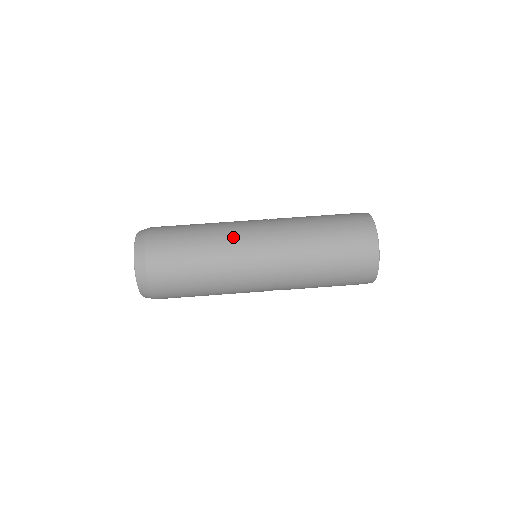
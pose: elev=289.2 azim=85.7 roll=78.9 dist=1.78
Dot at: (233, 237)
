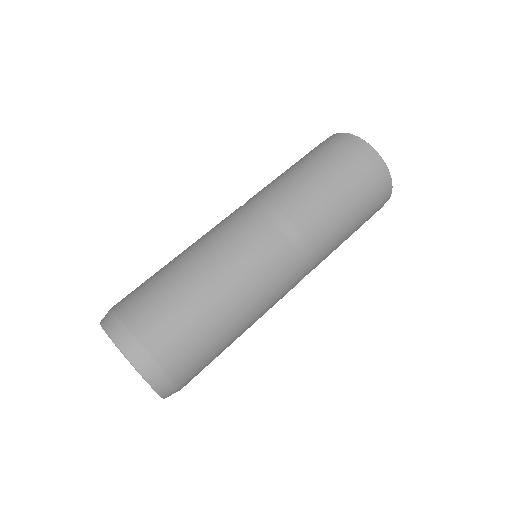
Dot at: (237, 255)
